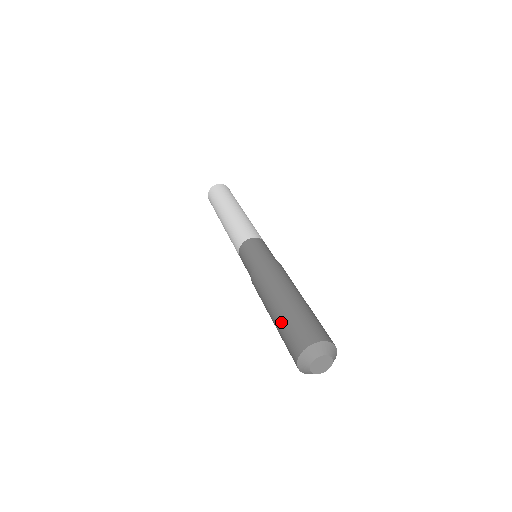
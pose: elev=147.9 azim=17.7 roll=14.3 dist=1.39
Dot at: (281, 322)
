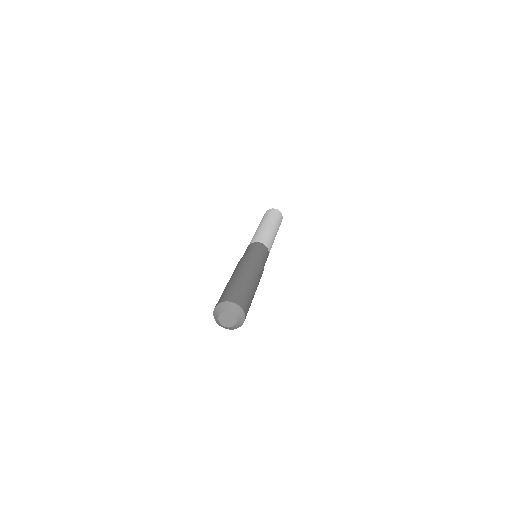
Dot at: occluded
